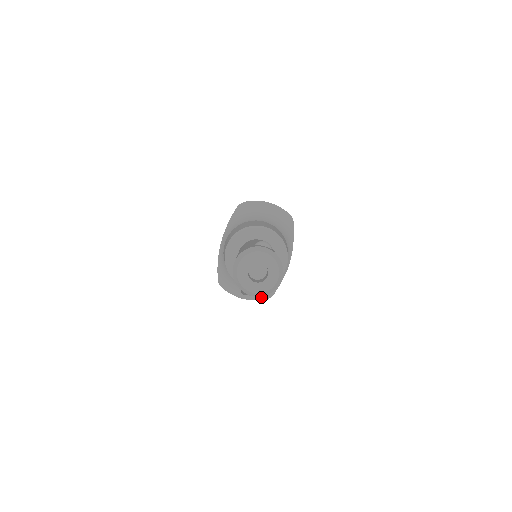
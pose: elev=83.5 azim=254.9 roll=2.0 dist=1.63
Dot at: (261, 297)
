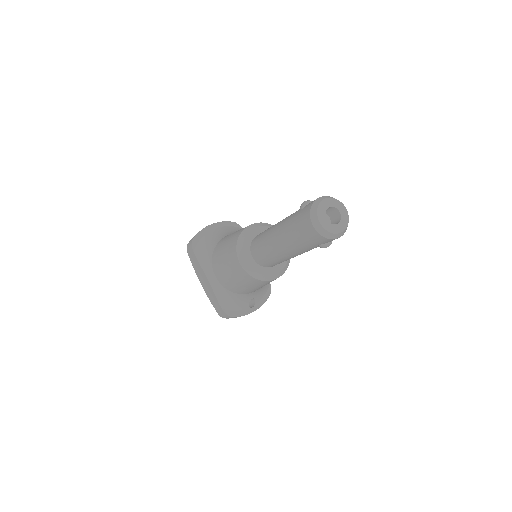
Dot at: (265, 298)
